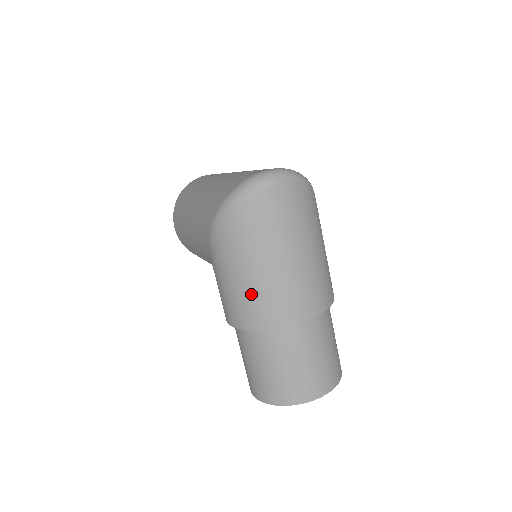
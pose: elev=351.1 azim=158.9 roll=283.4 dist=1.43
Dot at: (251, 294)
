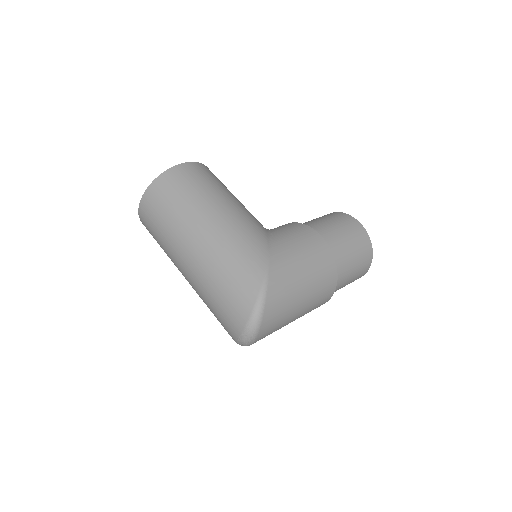
Dot at: occluded
